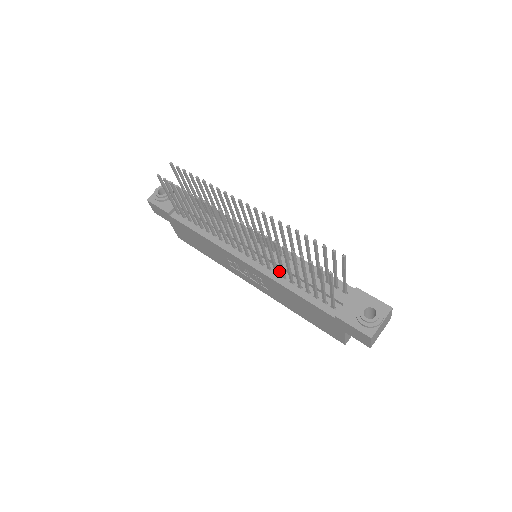
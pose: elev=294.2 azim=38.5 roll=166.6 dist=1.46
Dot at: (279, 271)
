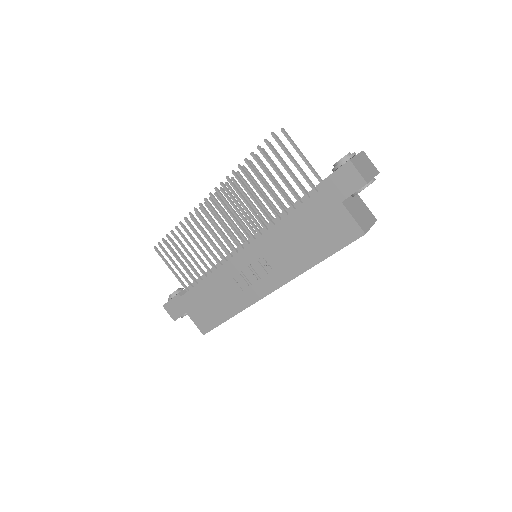
Dot at: occluded
